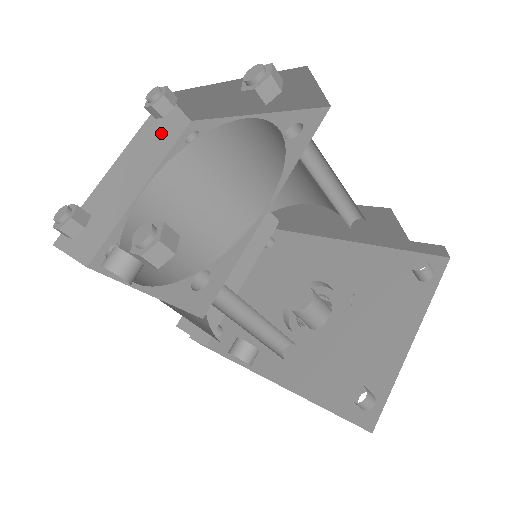
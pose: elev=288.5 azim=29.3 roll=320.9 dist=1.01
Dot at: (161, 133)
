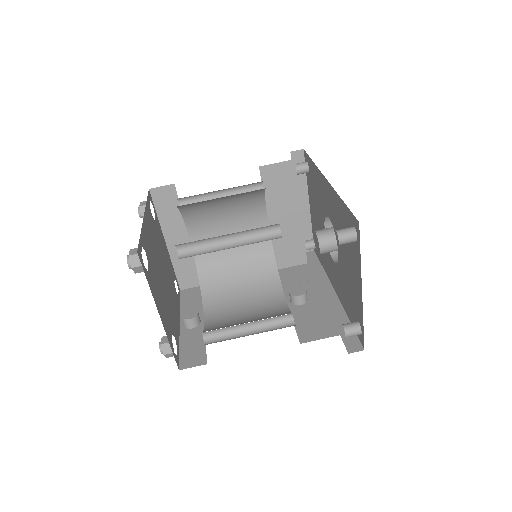
Dot at: (168, 207)
